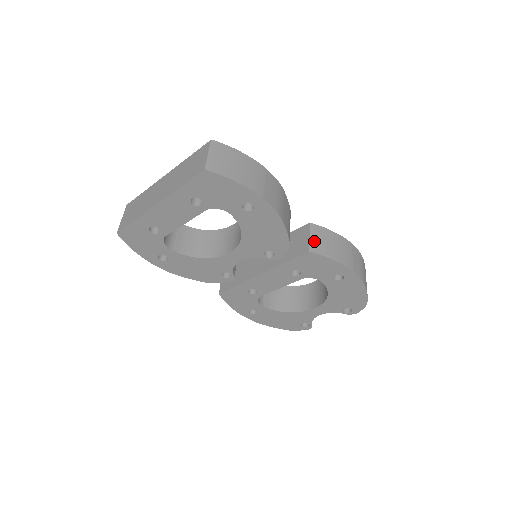
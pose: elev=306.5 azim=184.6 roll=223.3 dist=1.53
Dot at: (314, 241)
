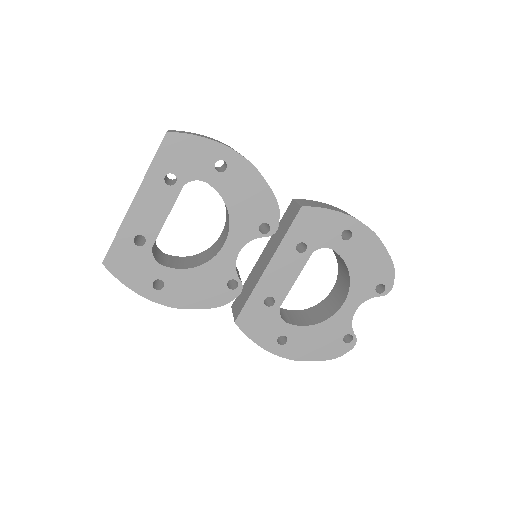
Dot at: (303, 203)
